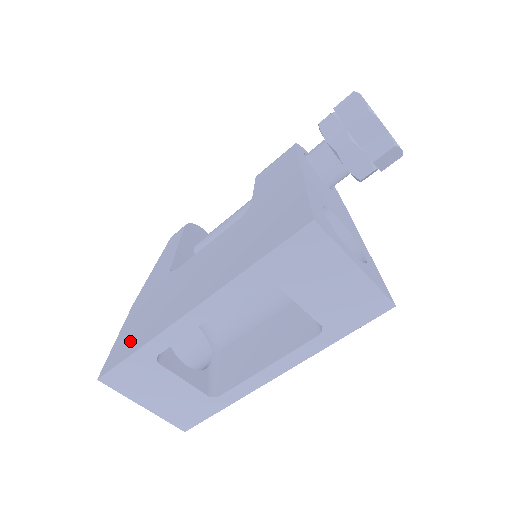
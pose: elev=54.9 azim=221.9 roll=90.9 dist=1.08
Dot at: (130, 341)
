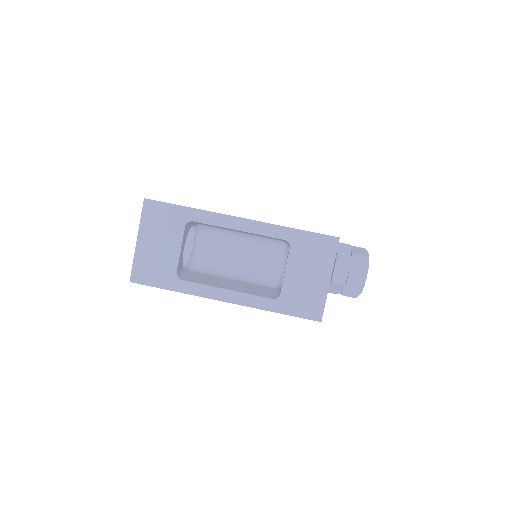
Dot at: occluded
